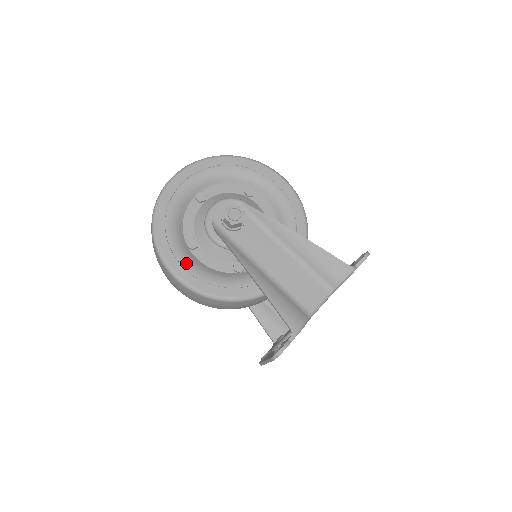
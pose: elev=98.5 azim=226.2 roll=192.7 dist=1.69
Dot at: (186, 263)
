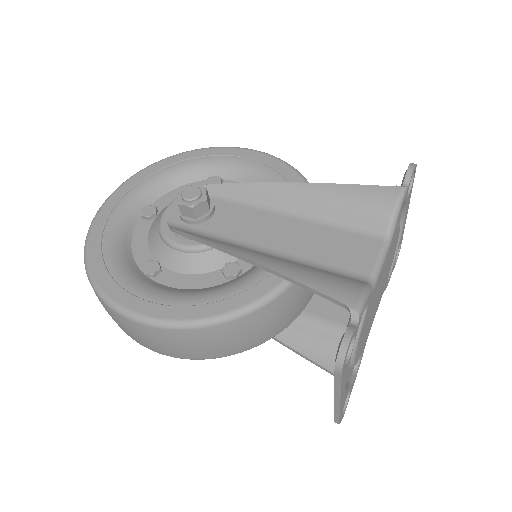
Dot at: (146, 293)
